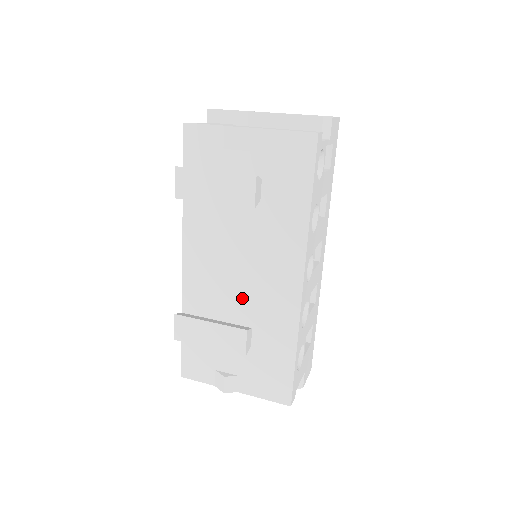
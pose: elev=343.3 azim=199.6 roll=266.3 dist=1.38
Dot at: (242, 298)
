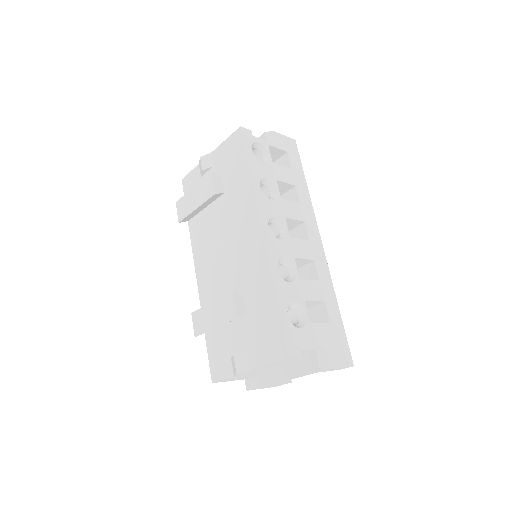
Dot at: (232, 274)
